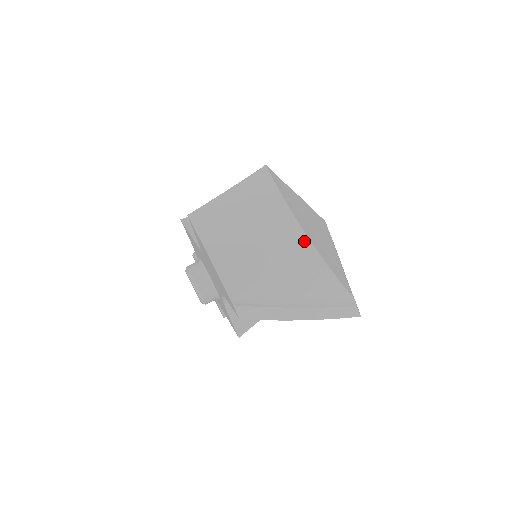
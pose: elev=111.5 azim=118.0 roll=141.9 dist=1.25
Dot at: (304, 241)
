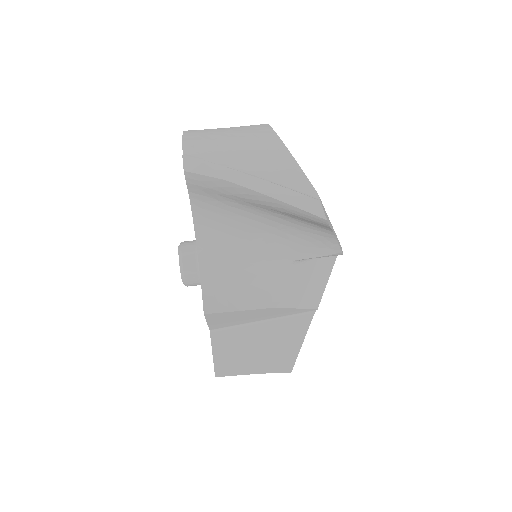
Dot at: (273, 137)
